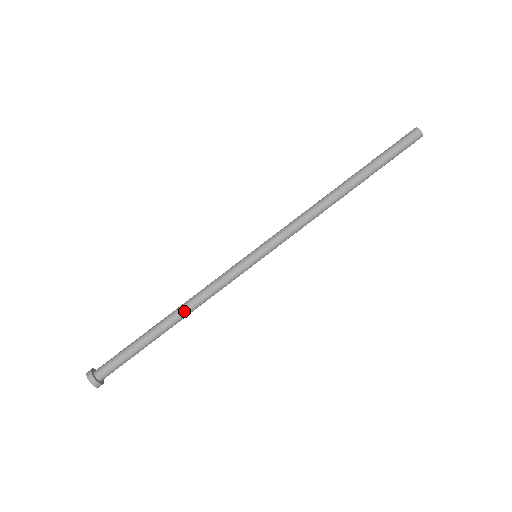
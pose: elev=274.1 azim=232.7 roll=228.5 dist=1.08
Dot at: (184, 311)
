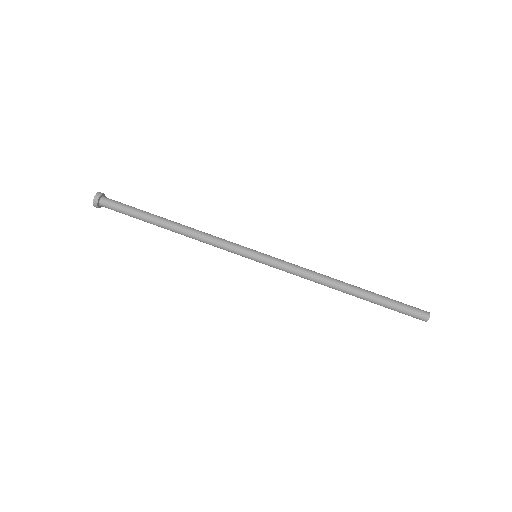
Dot at: (184, 231)
